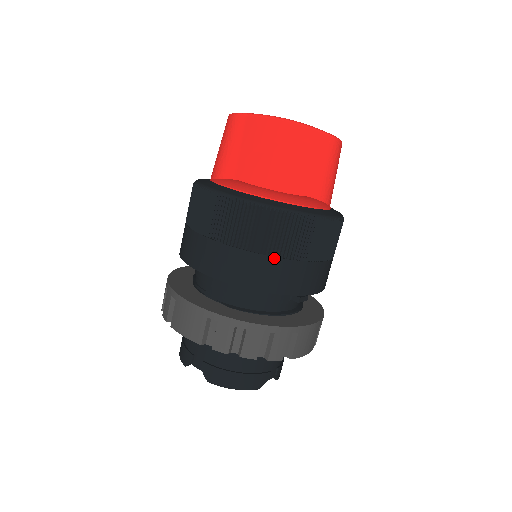
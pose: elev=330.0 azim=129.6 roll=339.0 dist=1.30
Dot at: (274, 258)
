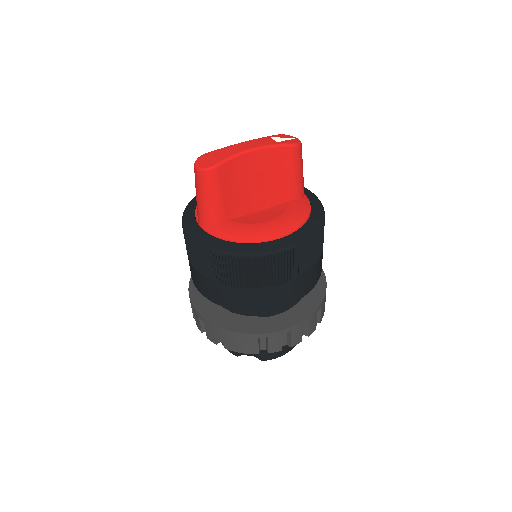
Dot at: (295, 280)
